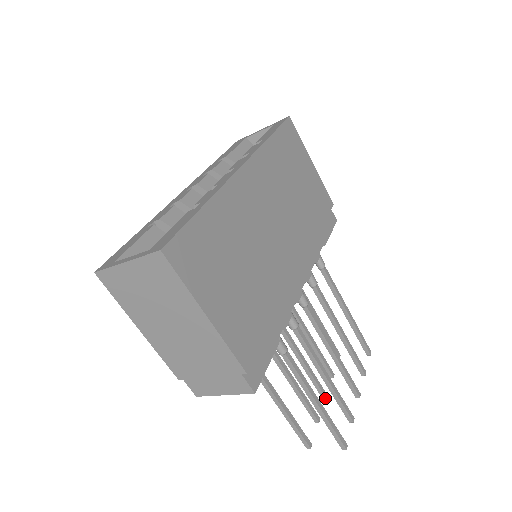
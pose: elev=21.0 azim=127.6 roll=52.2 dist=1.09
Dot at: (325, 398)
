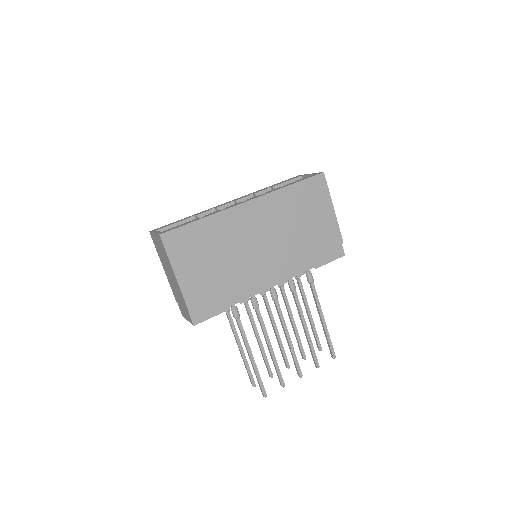
Dot at: (287, 367)
